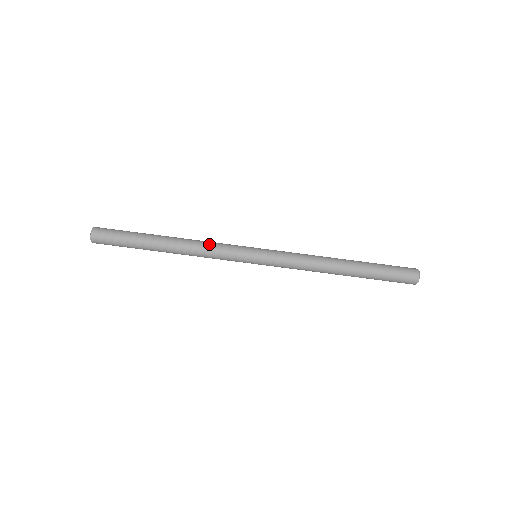
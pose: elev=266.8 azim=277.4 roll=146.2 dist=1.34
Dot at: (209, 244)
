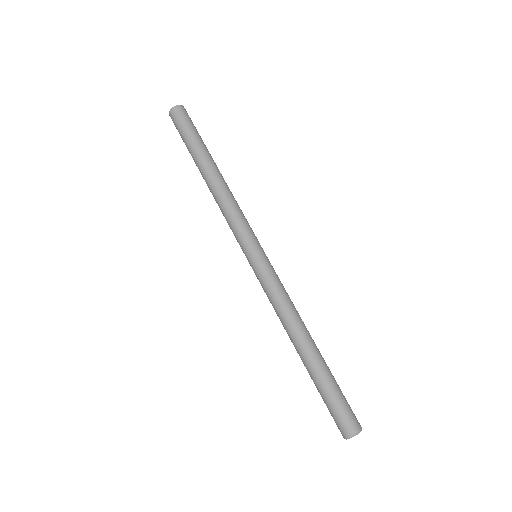
Dot at: occluded
